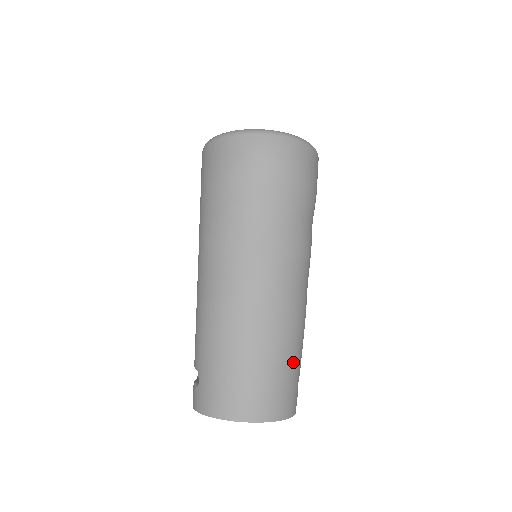
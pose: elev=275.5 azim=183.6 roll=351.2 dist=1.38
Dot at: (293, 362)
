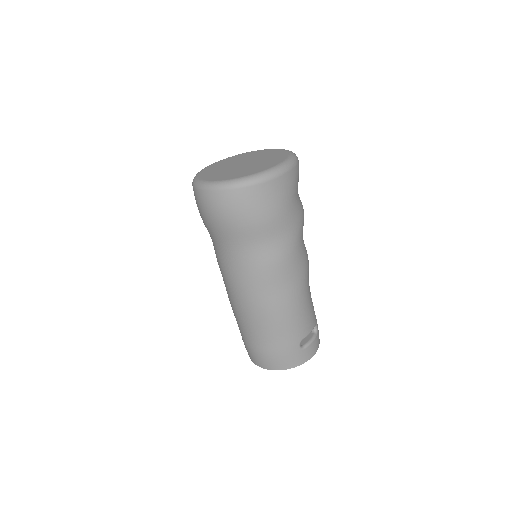
Dot at: (282, 338)
